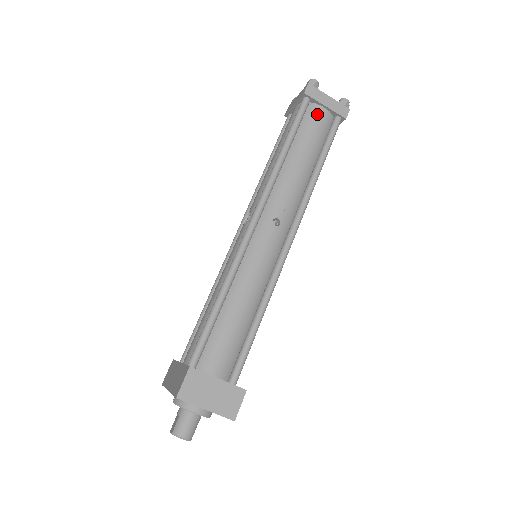
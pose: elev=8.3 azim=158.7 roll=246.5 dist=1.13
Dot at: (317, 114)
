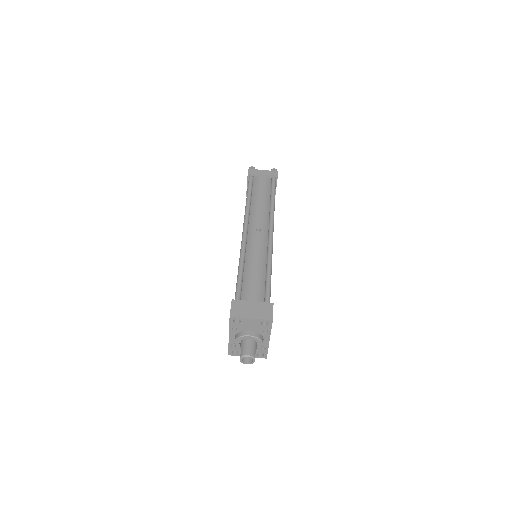
Dot at: (260, 180)
